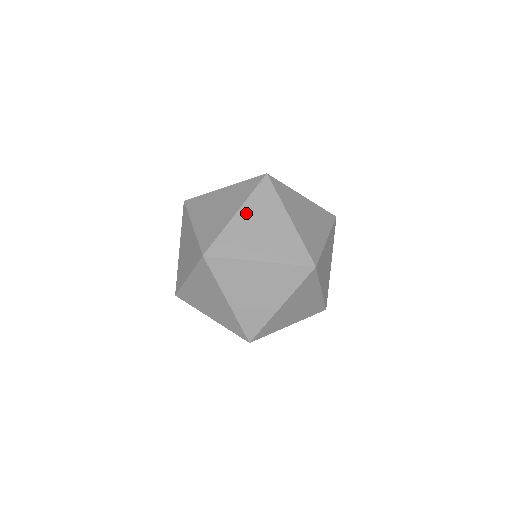
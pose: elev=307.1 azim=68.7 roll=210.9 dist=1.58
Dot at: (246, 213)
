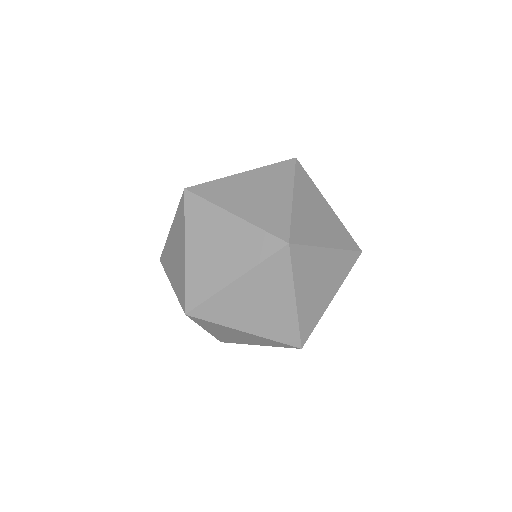
Dot at: (300, 197)
